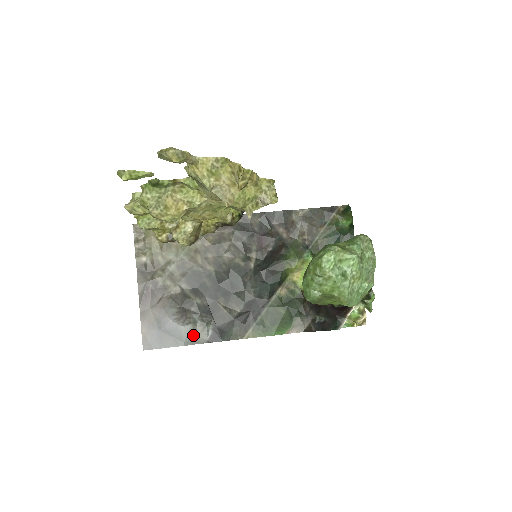
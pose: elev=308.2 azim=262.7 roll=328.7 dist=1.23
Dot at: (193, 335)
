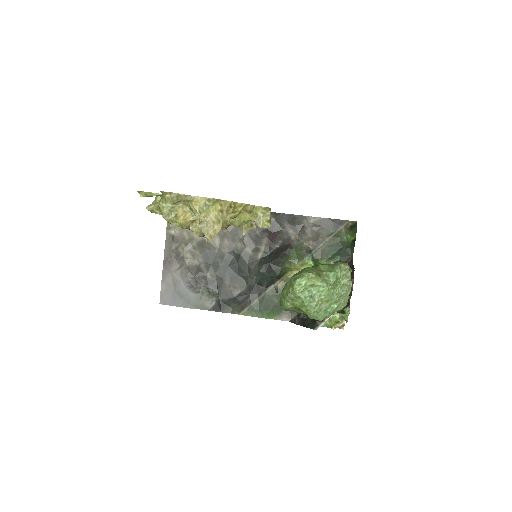
Dot at: (200, 302)
